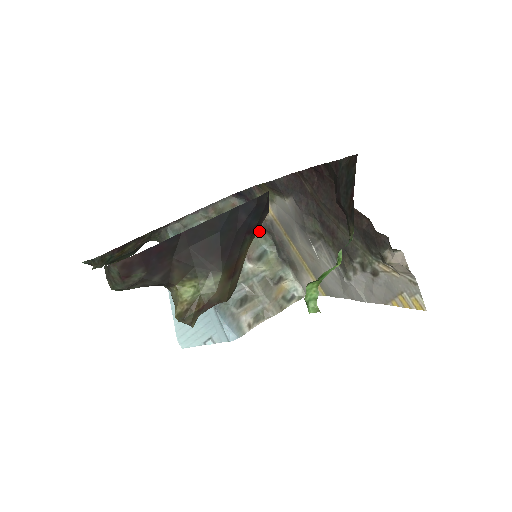
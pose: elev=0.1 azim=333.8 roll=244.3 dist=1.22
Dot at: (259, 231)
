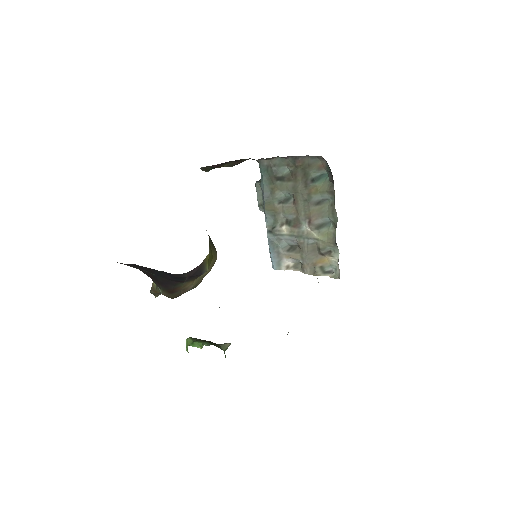
Dot at: (332, 203)
